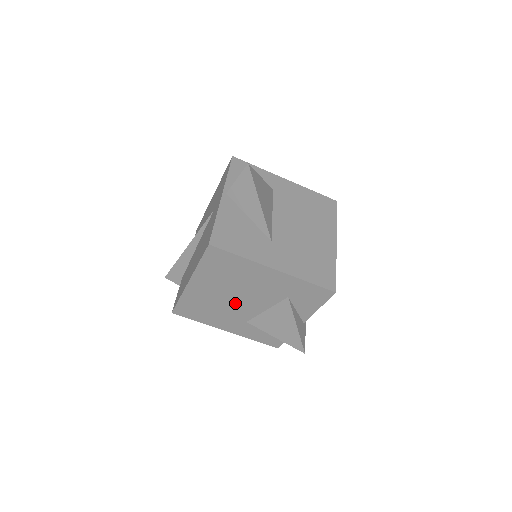
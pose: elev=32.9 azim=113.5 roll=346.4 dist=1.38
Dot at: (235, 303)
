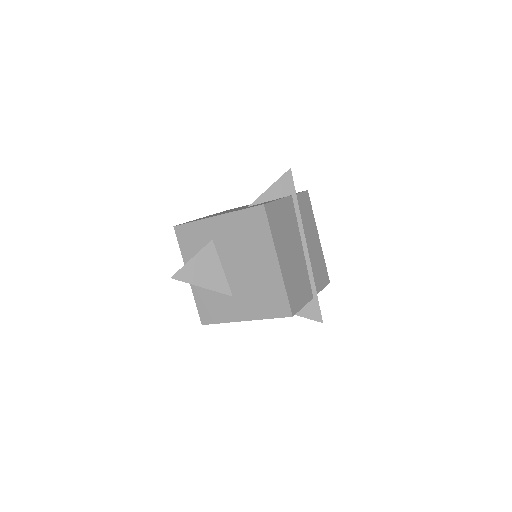
Dot at: occluded
